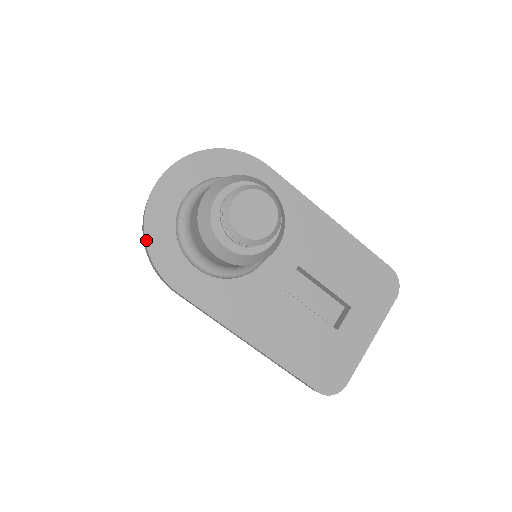
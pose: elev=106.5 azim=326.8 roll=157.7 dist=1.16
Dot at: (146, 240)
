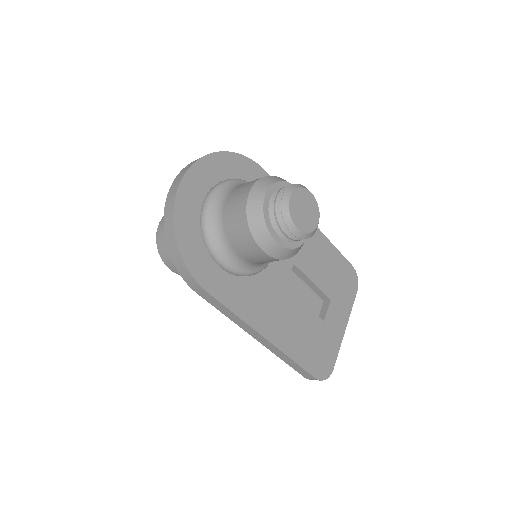
Dot at: (176, 238)
